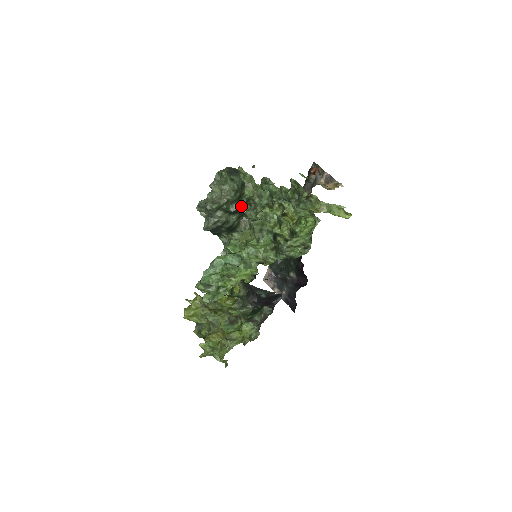
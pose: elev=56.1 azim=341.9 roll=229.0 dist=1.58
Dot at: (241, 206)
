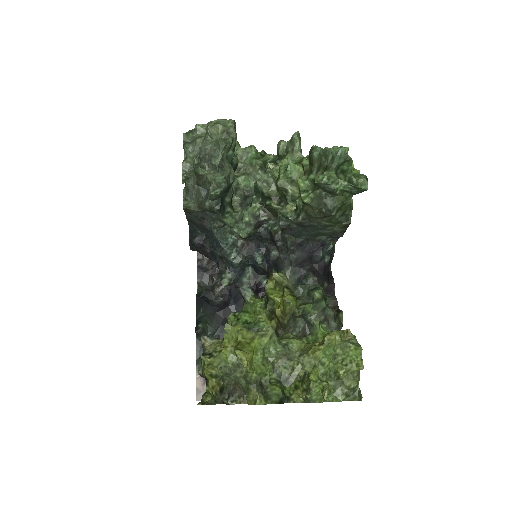
Dot at: occluded
